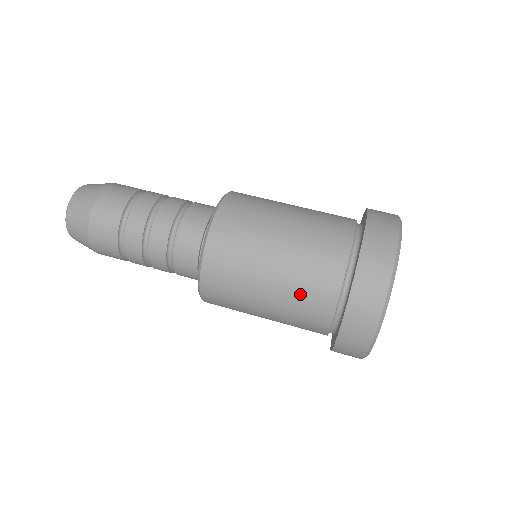
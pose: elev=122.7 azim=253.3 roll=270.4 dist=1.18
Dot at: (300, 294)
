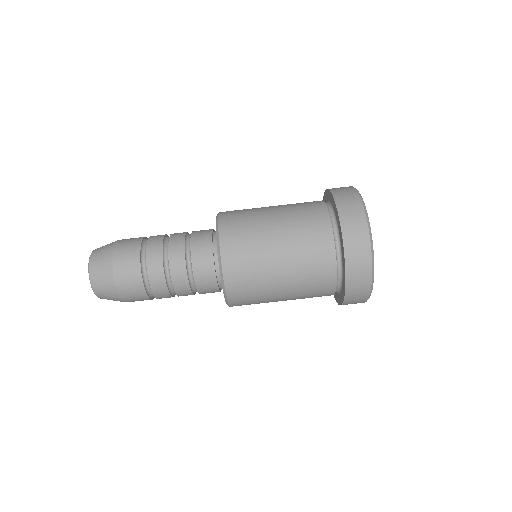
Dot at: (307, 281)
